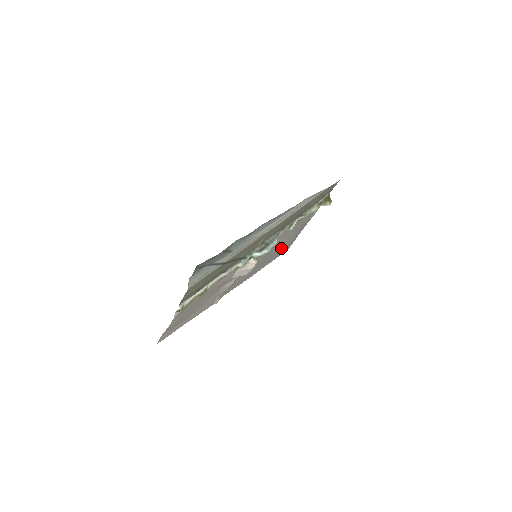
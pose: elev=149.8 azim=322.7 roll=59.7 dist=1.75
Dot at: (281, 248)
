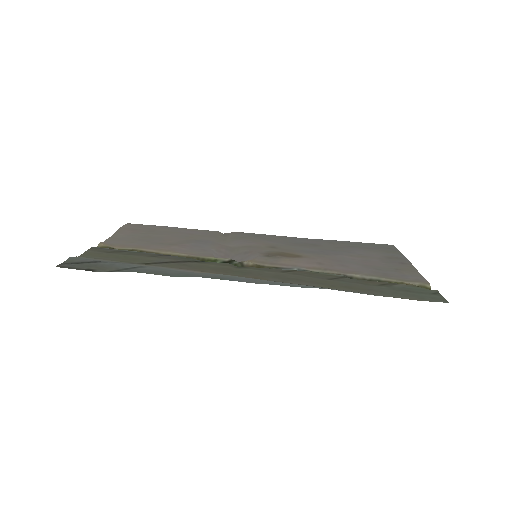
Dot at: (358, 248)
